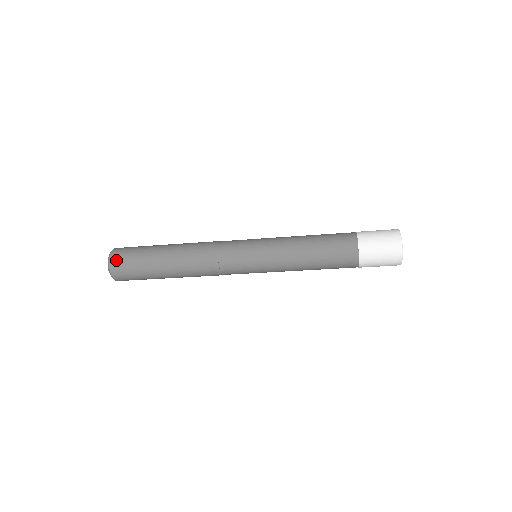
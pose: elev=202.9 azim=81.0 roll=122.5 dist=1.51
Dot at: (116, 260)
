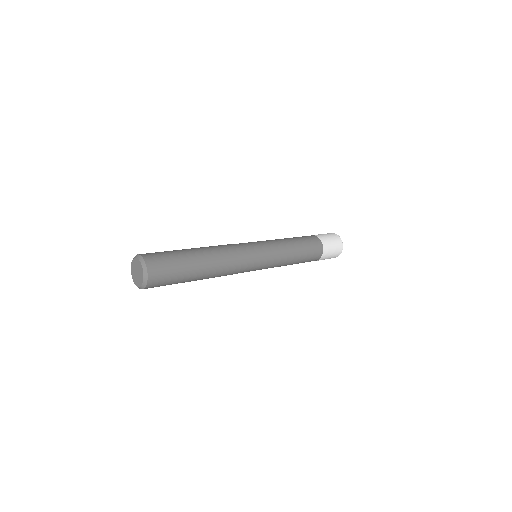
Dot at: (155, 275)
